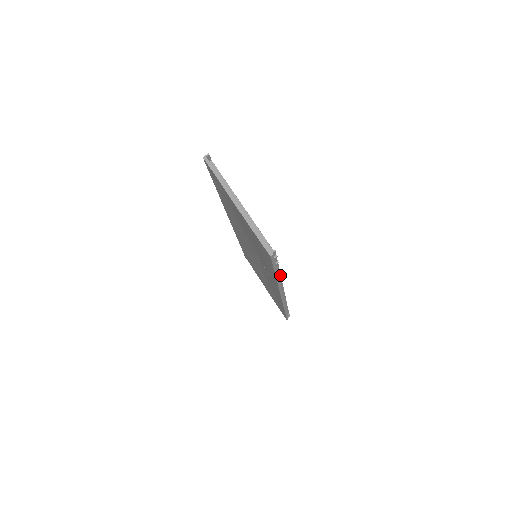
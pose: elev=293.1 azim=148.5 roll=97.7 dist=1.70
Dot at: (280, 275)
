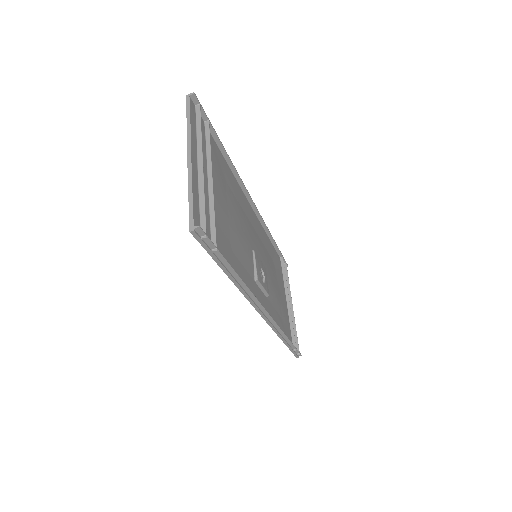
Dot at: (239, 277)
